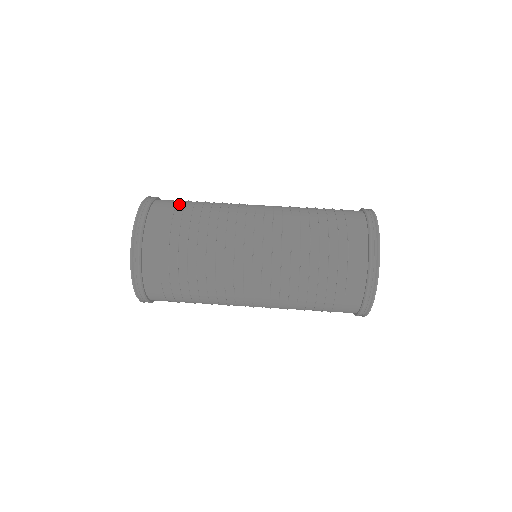
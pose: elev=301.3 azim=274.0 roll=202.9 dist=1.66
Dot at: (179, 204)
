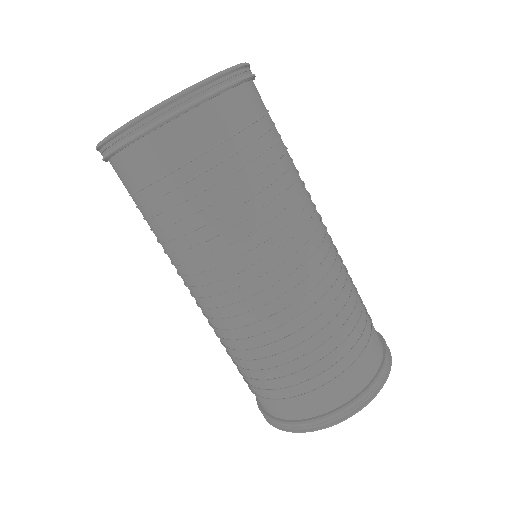
Dot at: (161, 183)
